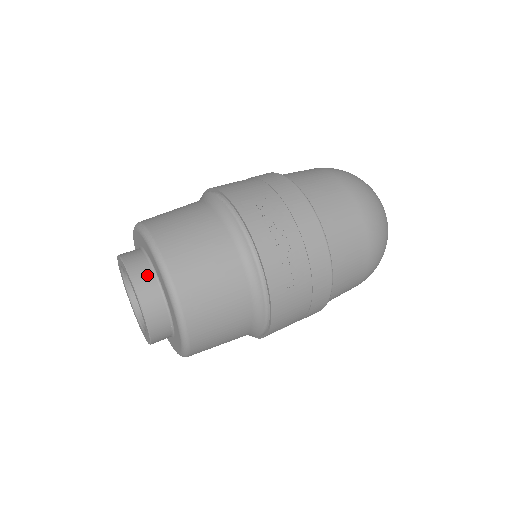
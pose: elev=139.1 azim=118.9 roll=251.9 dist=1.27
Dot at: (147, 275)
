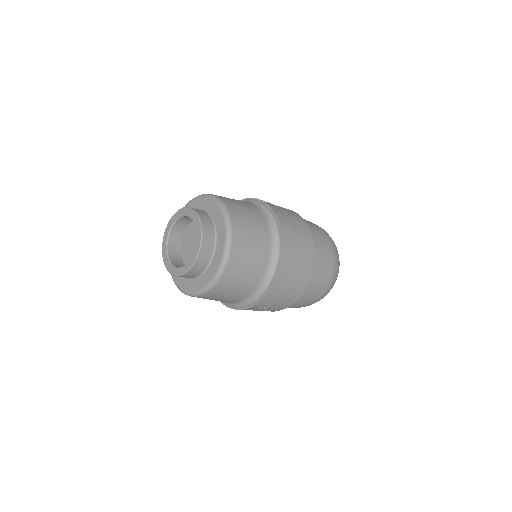
Dot at: (203, 212)
